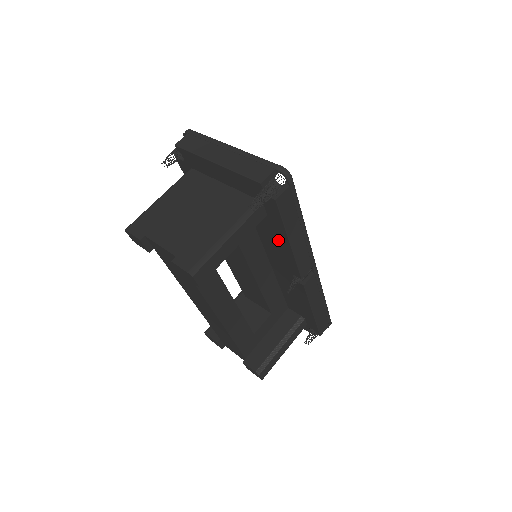
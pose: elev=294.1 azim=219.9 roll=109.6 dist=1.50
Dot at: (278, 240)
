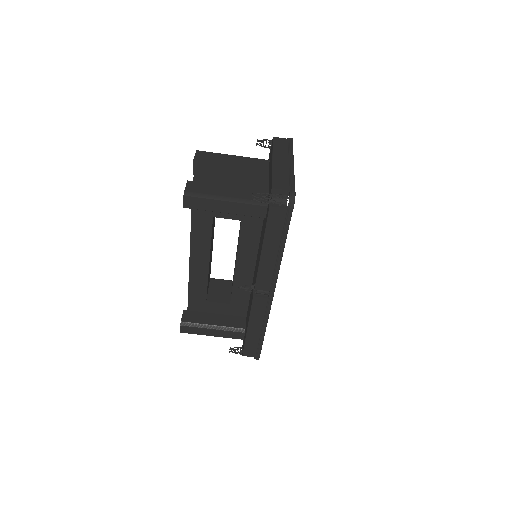
Dot at: (261, 244)
